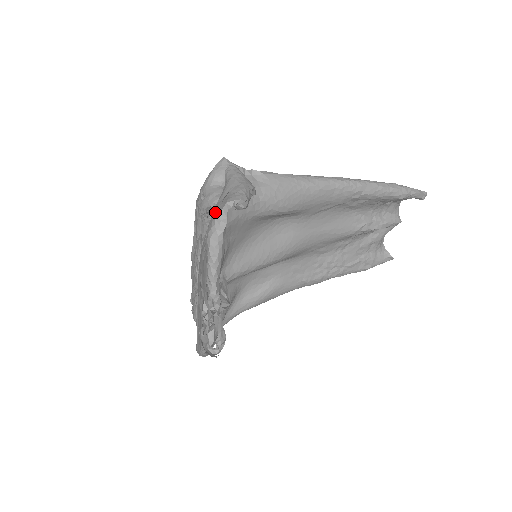
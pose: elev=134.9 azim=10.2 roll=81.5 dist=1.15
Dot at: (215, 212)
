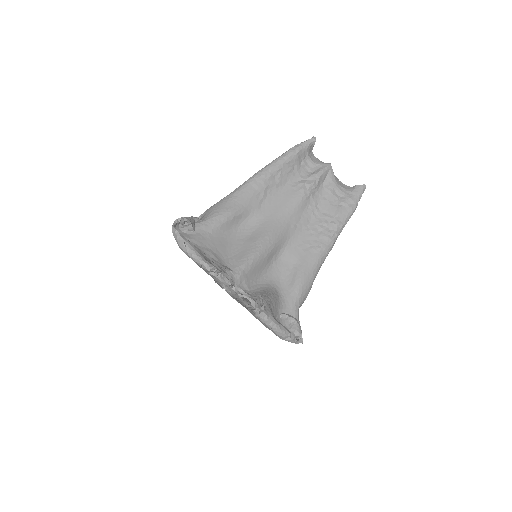
Dot at: occluded
